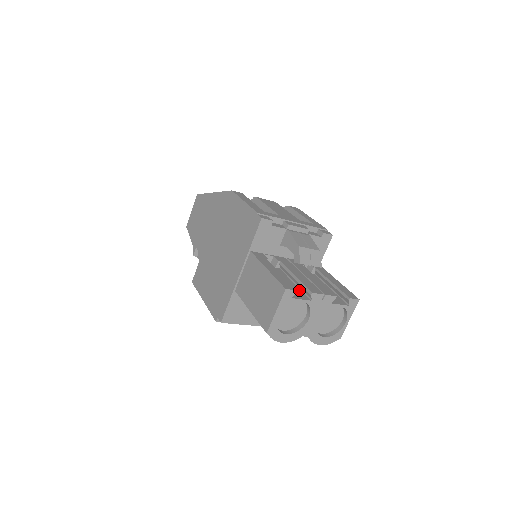
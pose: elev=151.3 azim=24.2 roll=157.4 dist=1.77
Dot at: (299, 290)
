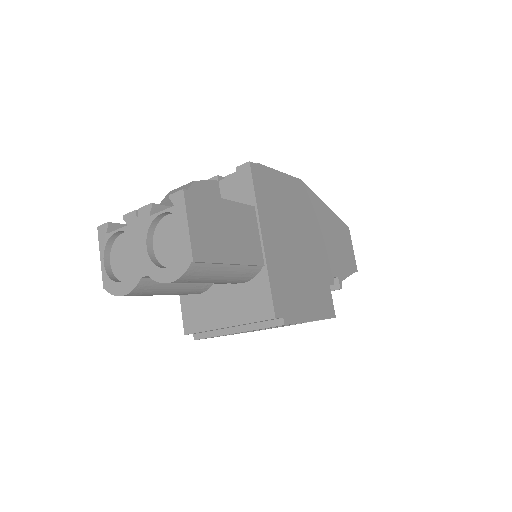
Dot at: occluded
